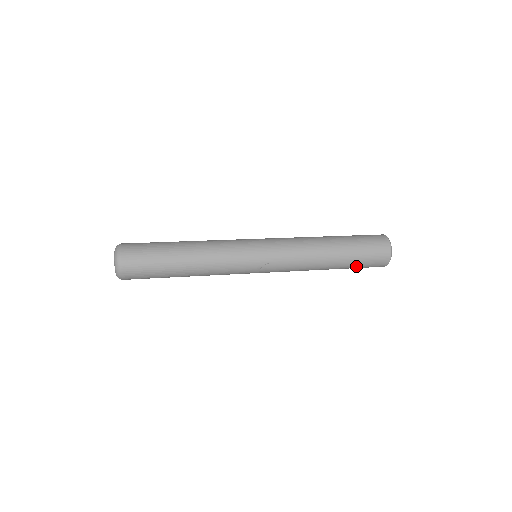
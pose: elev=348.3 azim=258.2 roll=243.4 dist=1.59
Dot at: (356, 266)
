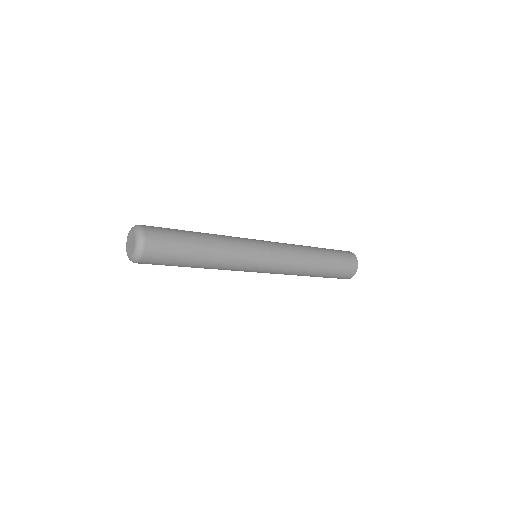
Dot at: (337, 260)
